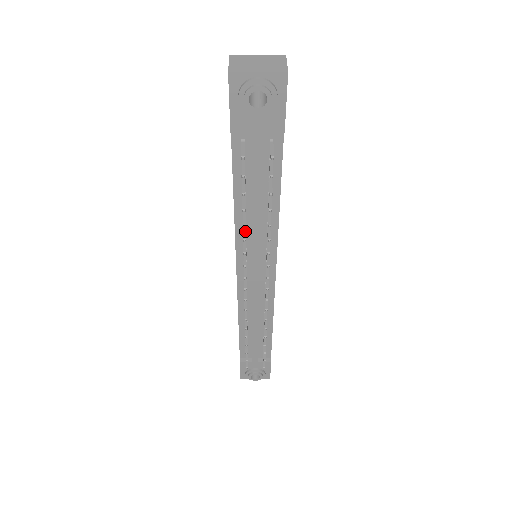
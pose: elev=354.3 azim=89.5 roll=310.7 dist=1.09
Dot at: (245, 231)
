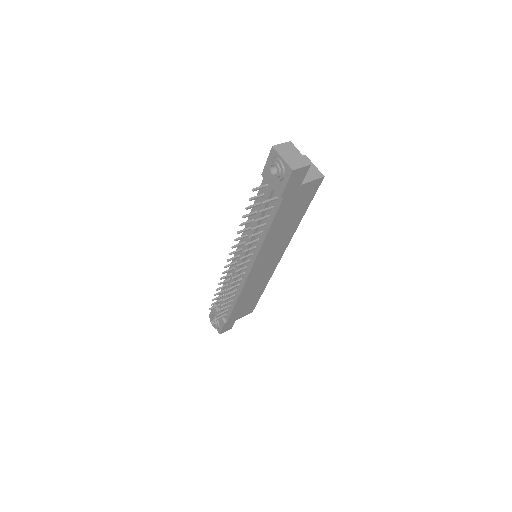
Dot at: (244, 230)
